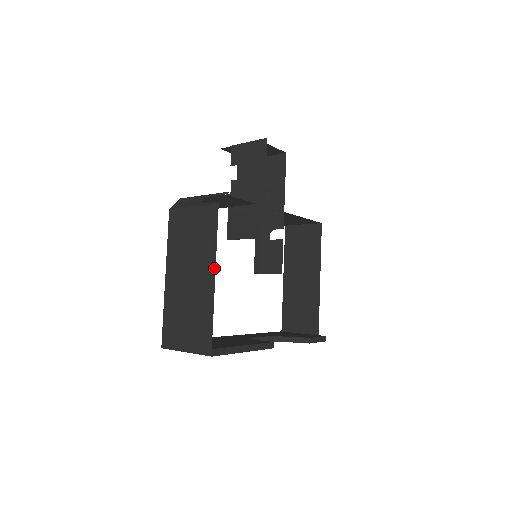
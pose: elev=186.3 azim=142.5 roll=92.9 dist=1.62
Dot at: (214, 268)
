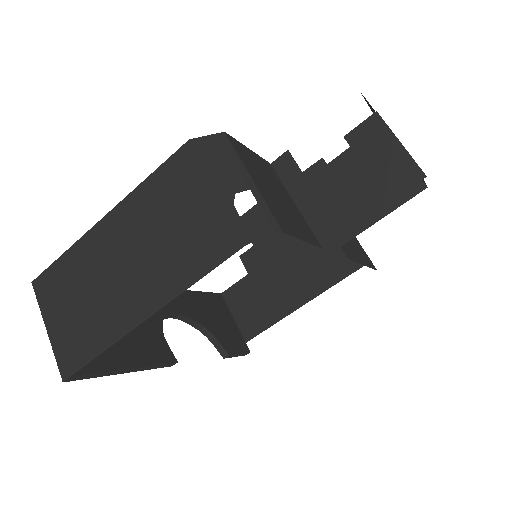
Dot at: (157, 308)
